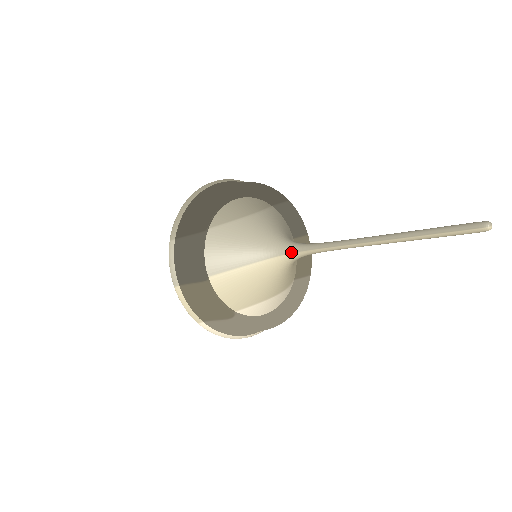
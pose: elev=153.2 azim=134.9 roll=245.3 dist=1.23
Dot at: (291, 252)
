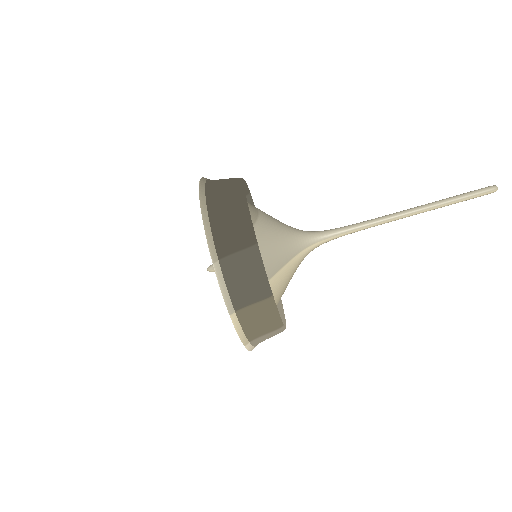
Dot at: (317, 242)
